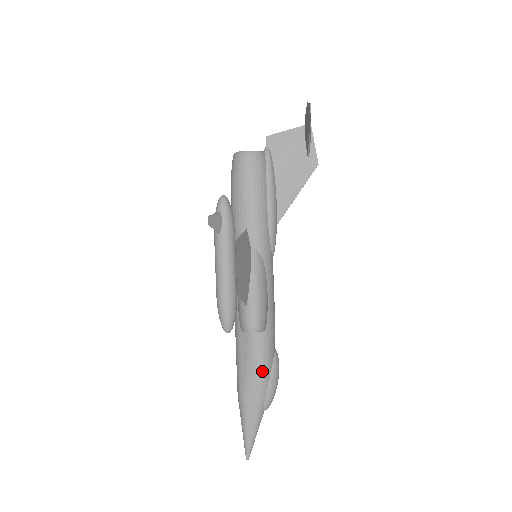
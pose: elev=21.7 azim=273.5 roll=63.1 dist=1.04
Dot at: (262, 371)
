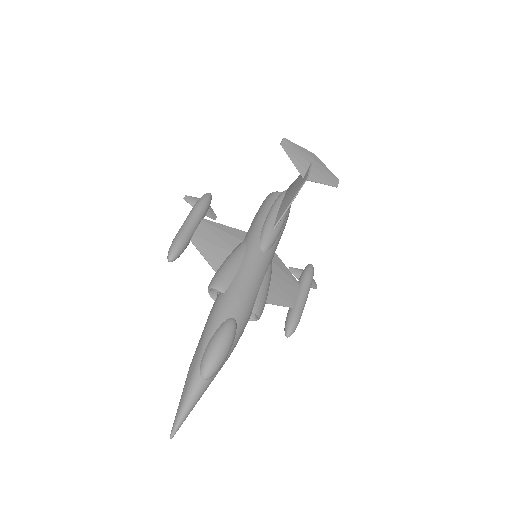
Dot at: (208, 328)
